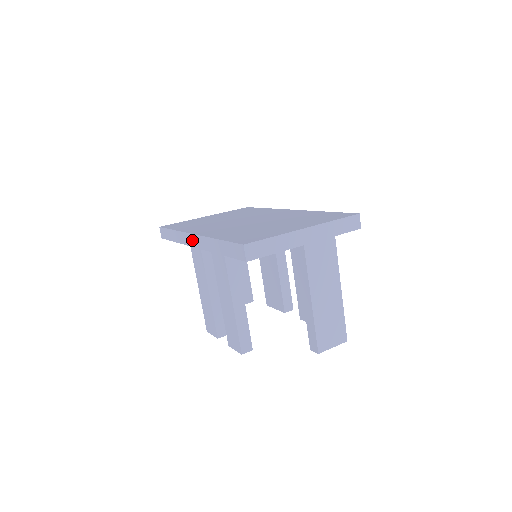
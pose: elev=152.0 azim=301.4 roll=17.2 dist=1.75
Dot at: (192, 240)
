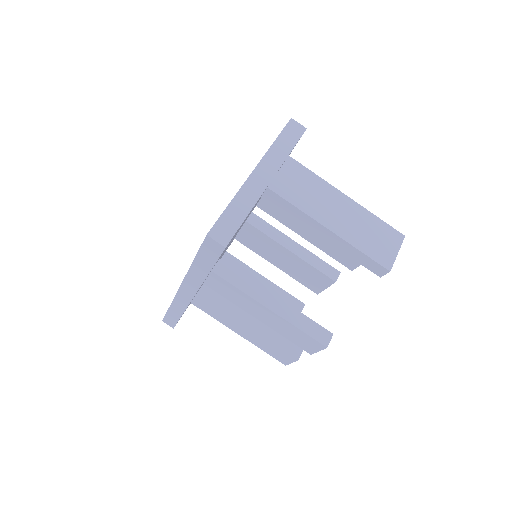
Dot at: (184, 295)
